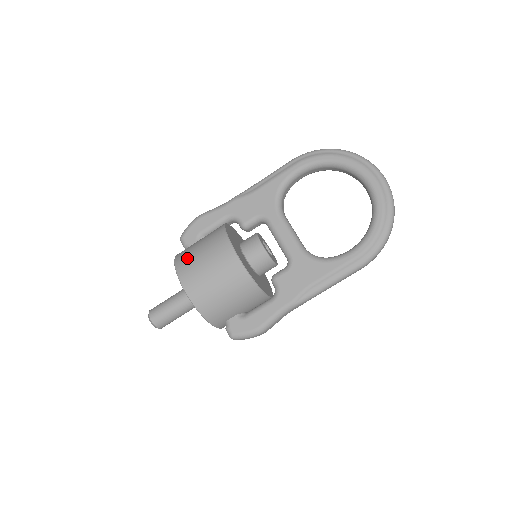
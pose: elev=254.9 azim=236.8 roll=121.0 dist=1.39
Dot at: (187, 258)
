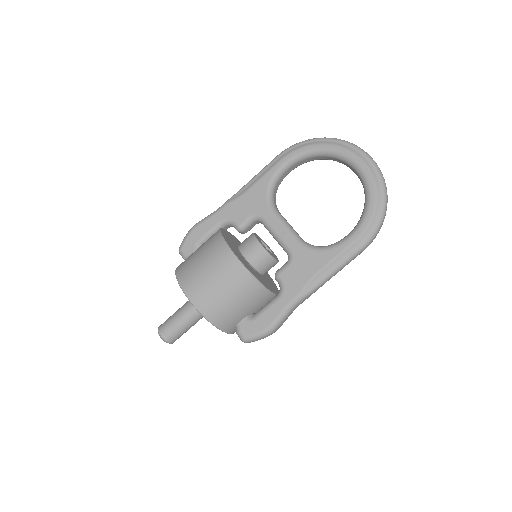
Dot at: (187, 268)
